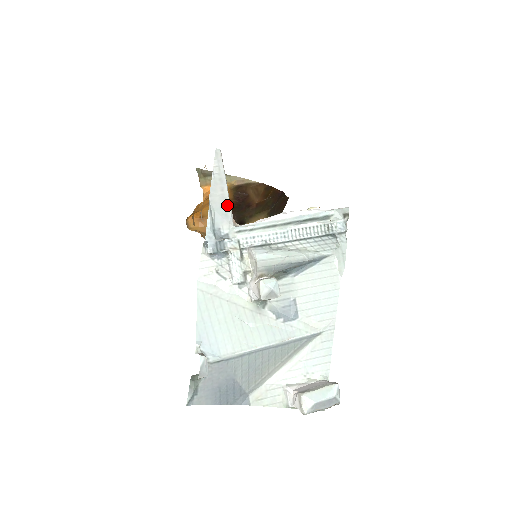
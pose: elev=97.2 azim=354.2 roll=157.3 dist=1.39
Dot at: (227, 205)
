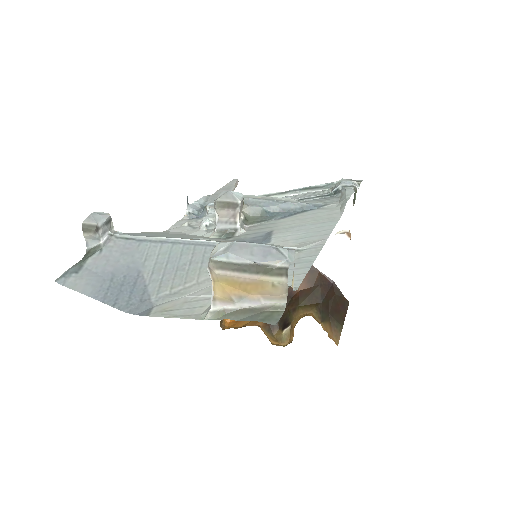
Dot at: occluded
